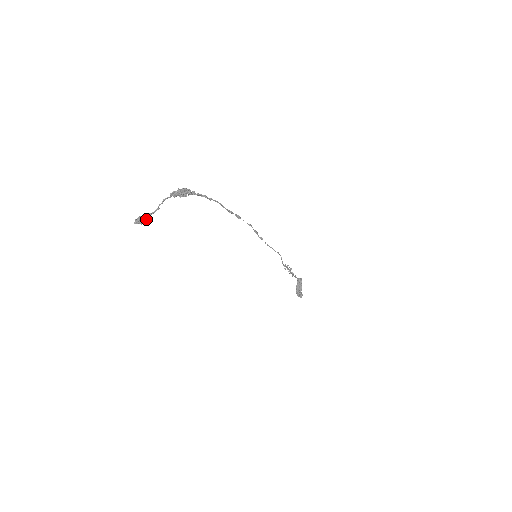
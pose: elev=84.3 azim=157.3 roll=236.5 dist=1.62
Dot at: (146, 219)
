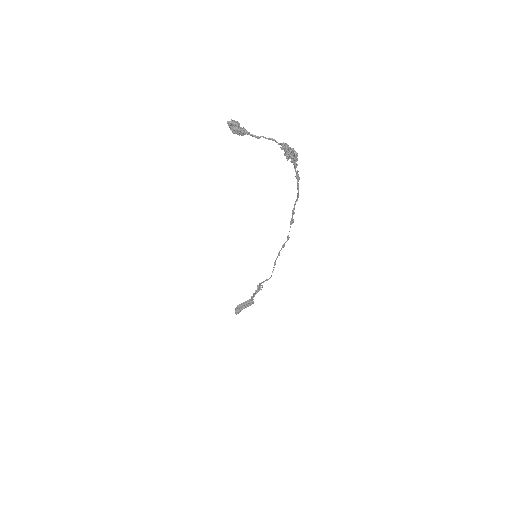
Dot at: (240, 131)
